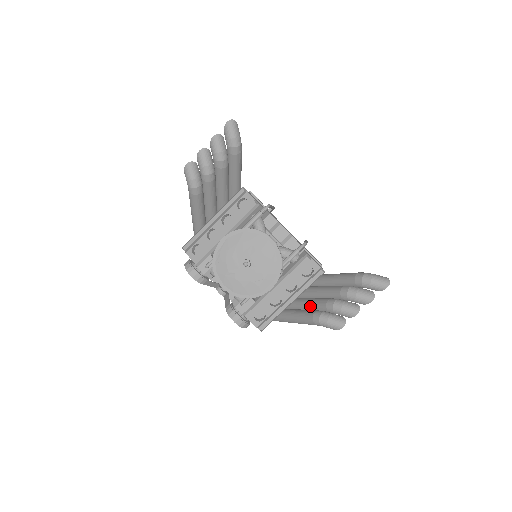
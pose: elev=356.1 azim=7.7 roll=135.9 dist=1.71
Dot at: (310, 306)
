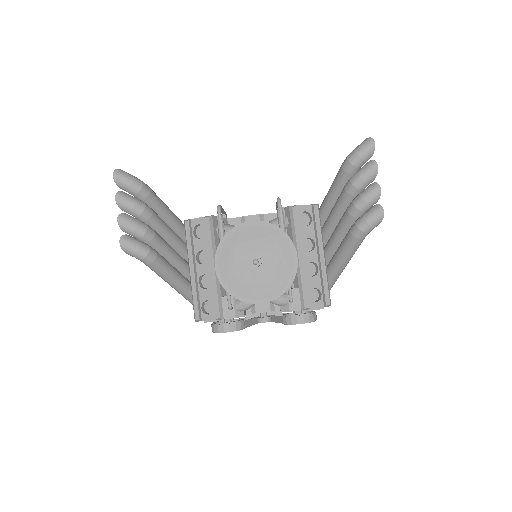
Dot at: (340, 236)
